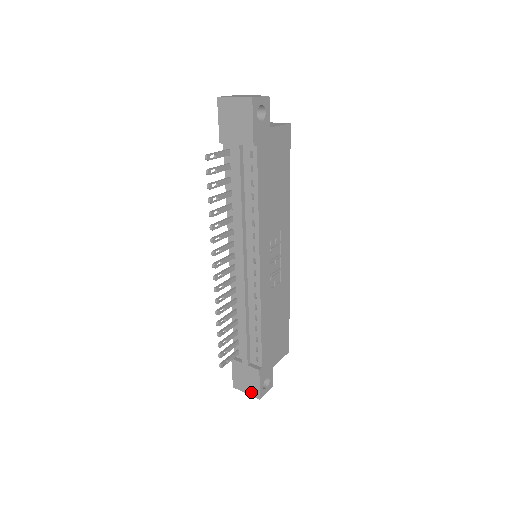
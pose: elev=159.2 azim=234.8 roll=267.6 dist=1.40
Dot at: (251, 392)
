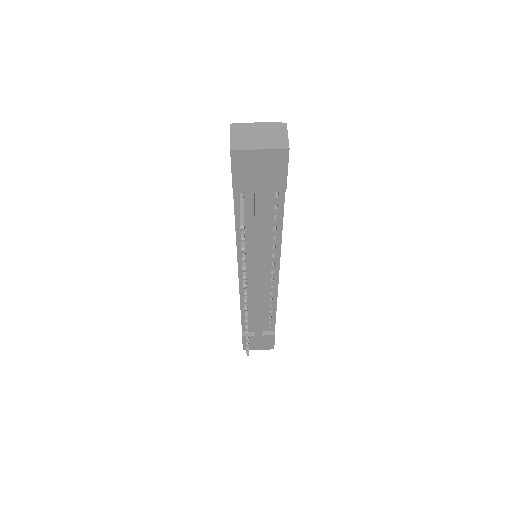
Dot at: (264, 348)
